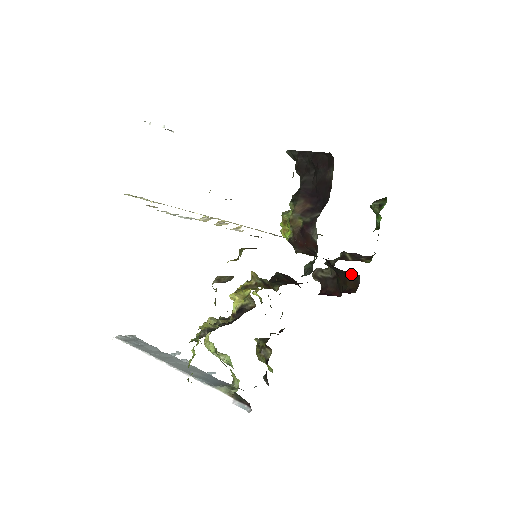
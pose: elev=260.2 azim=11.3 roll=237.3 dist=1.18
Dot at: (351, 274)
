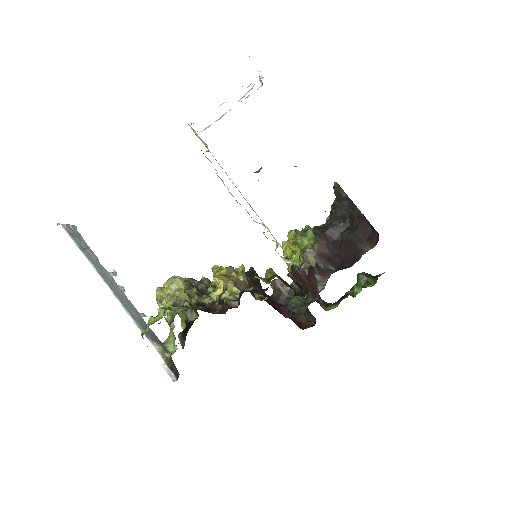
Dot at: (310, 313)
